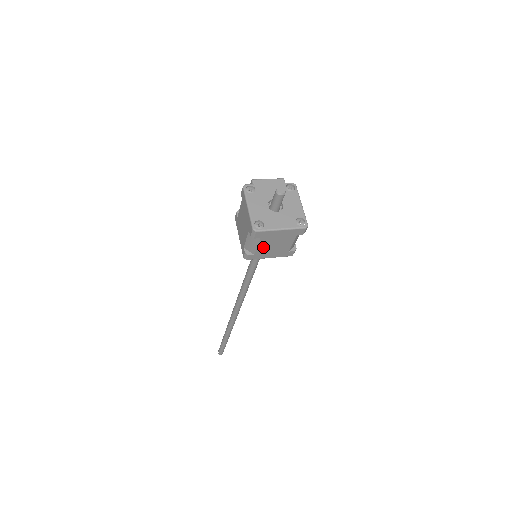
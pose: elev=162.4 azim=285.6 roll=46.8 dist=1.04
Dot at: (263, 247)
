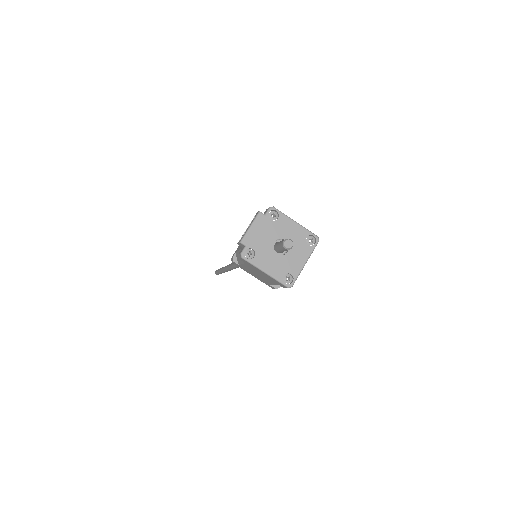
Dot at: occluded
